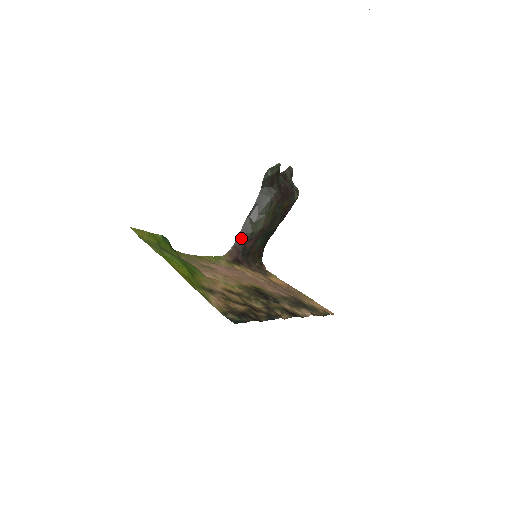
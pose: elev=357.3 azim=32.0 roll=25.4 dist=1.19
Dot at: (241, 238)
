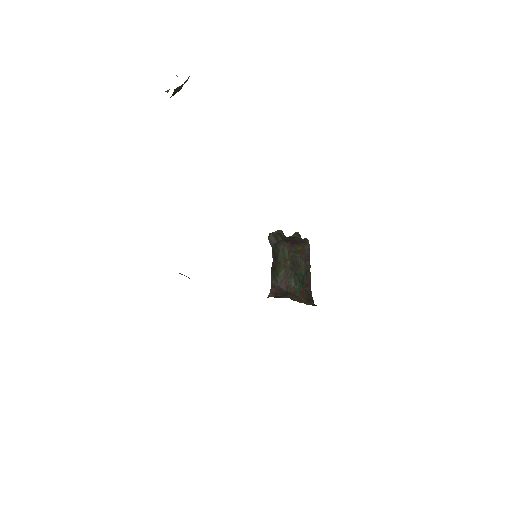
Dot at: (274, 285)
